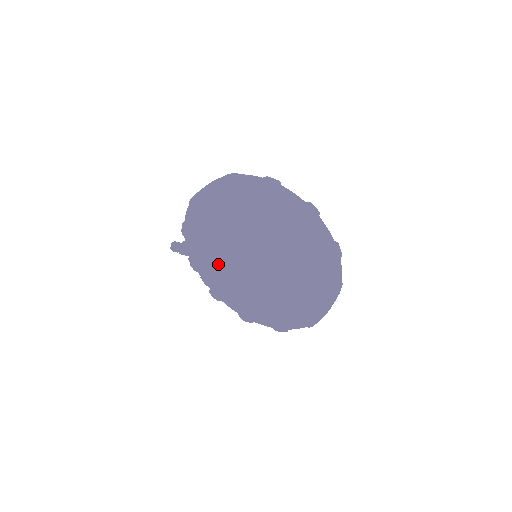
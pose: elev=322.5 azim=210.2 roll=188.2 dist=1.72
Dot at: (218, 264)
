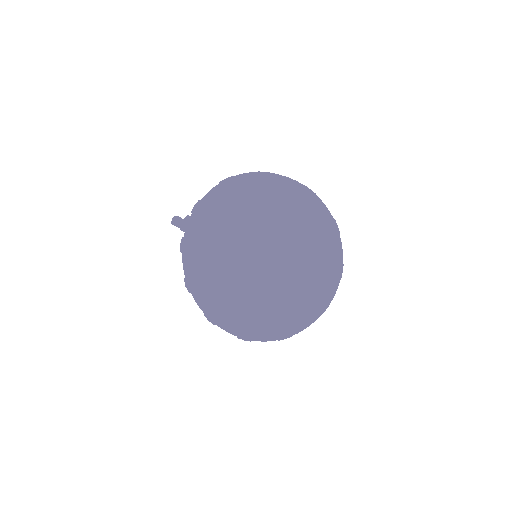
Dot at: (221, 247)
